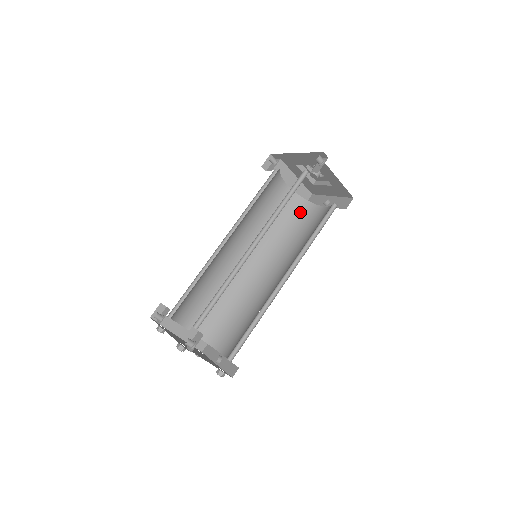
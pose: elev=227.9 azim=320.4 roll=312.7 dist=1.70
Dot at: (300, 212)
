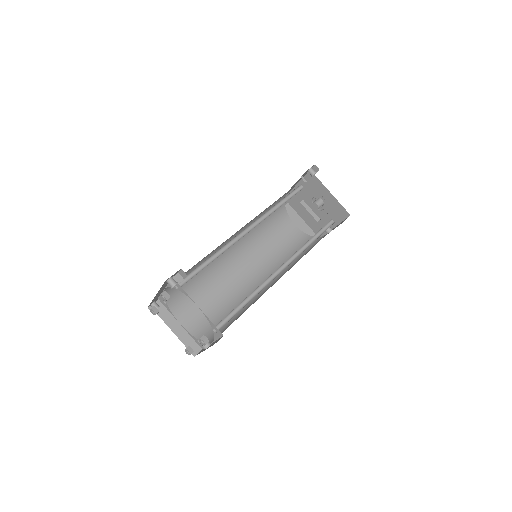
Dot at: occluded
